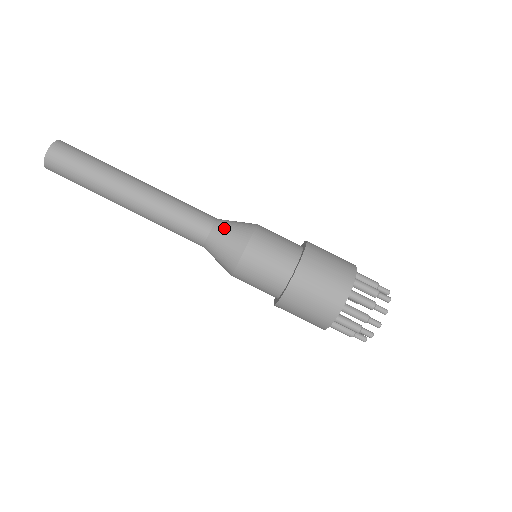
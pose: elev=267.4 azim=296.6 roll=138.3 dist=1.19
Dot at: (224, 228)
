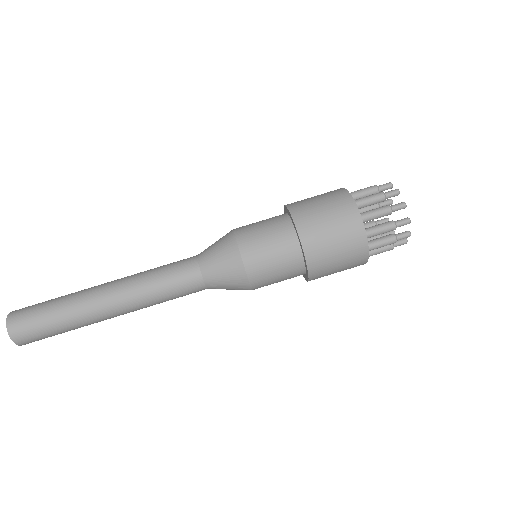
Dot at: (213, 271)
